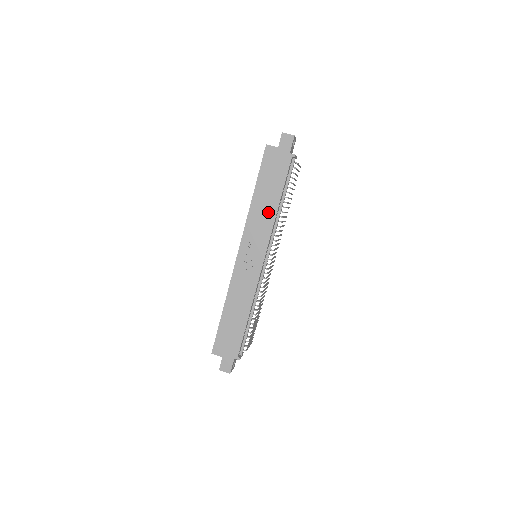
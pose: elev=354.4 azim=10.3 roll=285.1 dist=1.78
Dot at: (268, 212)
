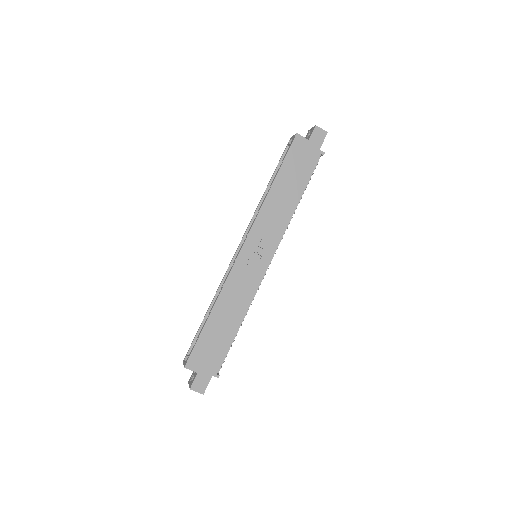
Dot at: (285, 208)
